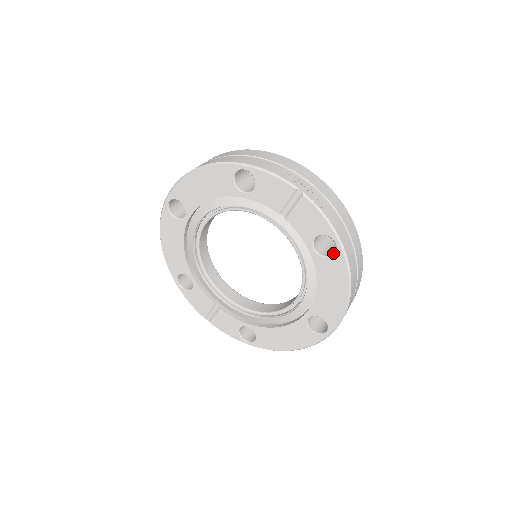
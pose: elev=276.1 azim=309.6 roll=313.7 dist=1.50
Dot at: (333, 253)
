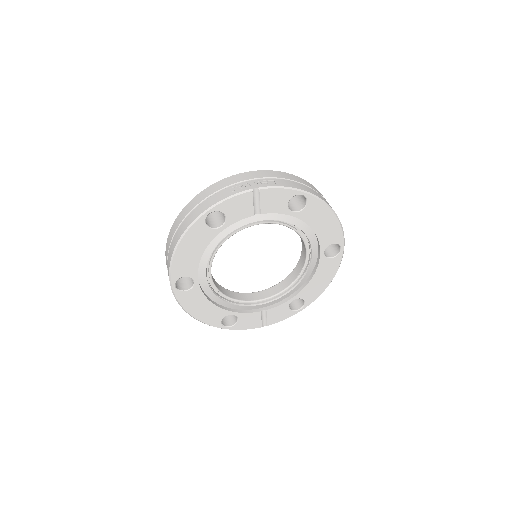
Dot at: (305, 202)
